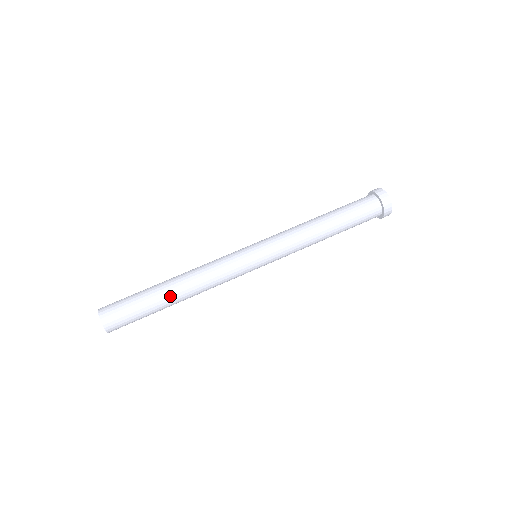
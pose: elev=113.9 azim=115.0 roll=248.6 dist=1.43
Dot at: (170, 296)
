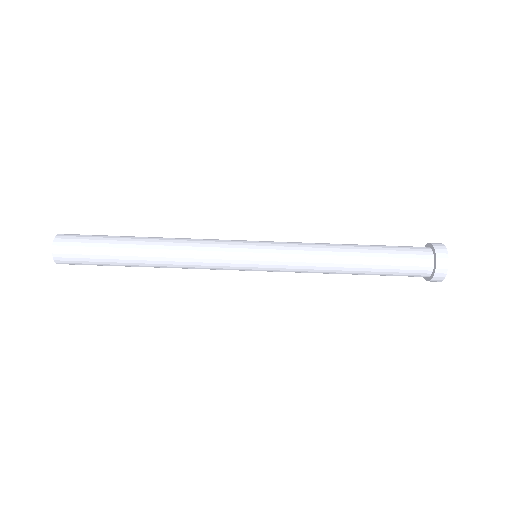
Dot at: (137, 259)
